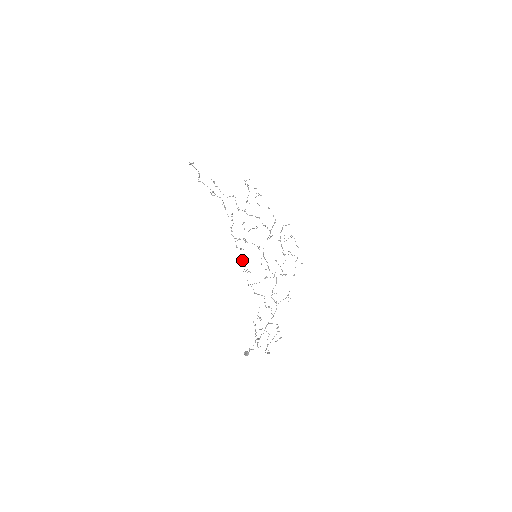
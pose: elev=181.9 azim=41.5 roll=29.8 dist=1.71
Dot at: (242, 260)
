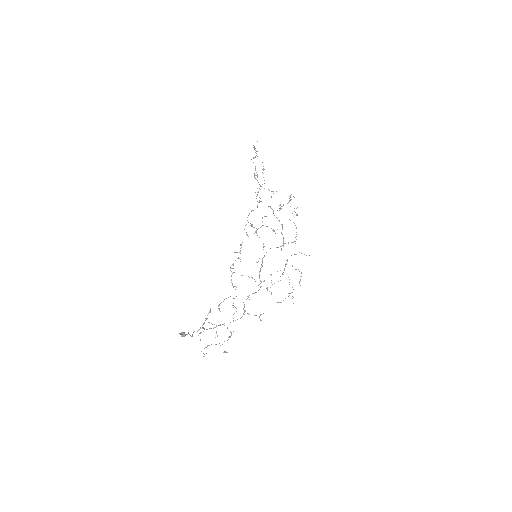
Dot at: (241, 244)
